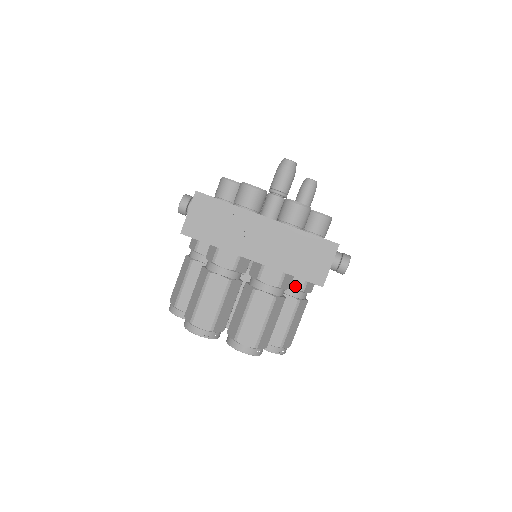
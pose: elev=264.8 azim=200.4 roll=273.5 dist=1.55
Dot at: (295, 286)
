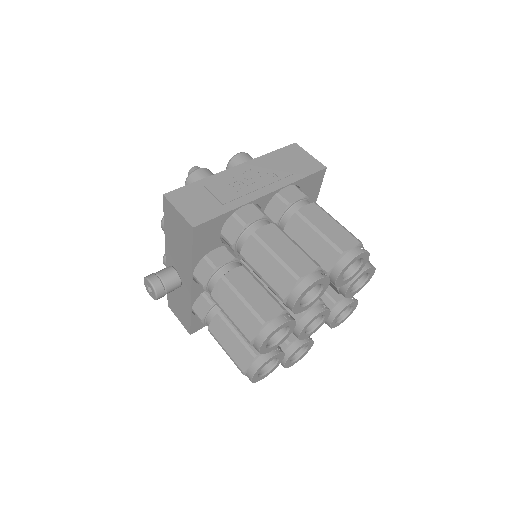
Dot at: occluded
